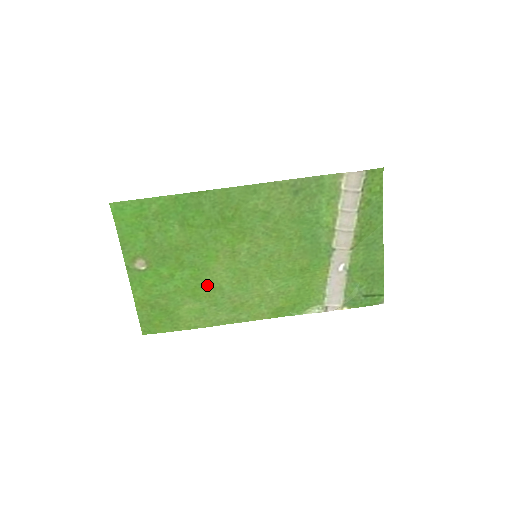
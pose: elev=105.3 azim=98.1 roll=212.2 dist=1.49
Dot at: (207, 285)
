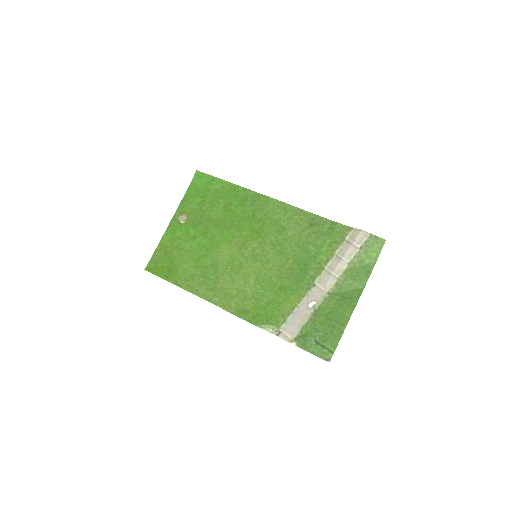
Dot at: (210, 259)
